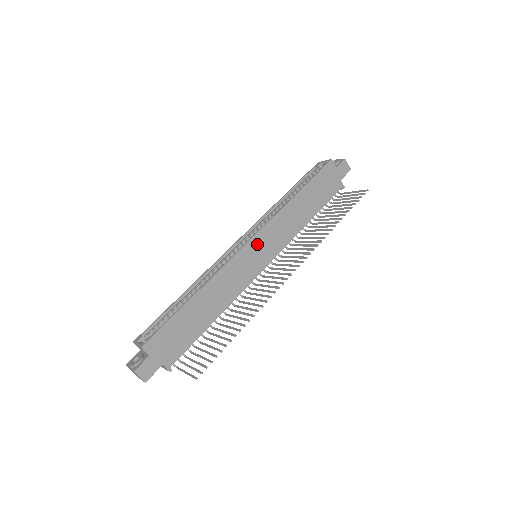
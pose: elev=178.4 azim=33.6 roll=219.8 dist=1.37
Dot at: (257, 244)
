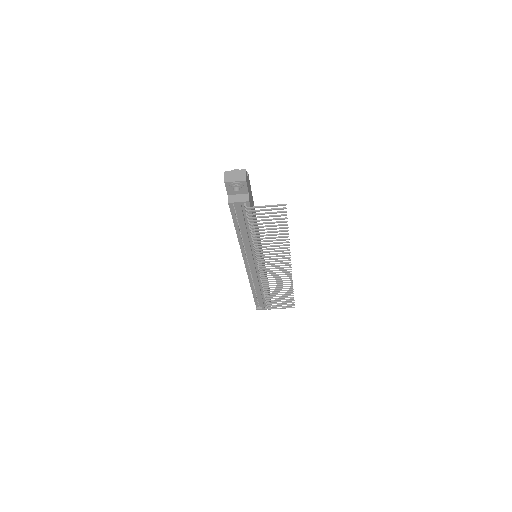
Dot at: occluded
